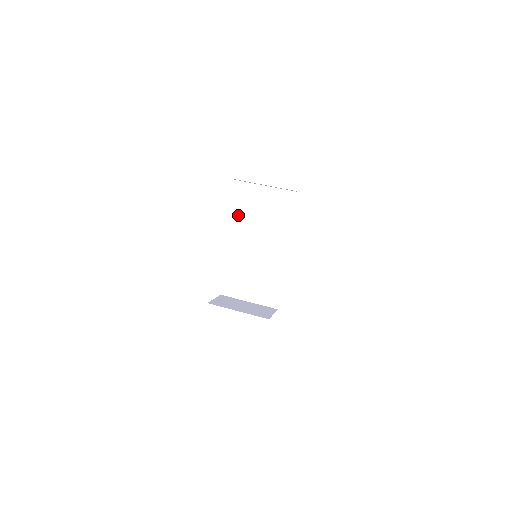
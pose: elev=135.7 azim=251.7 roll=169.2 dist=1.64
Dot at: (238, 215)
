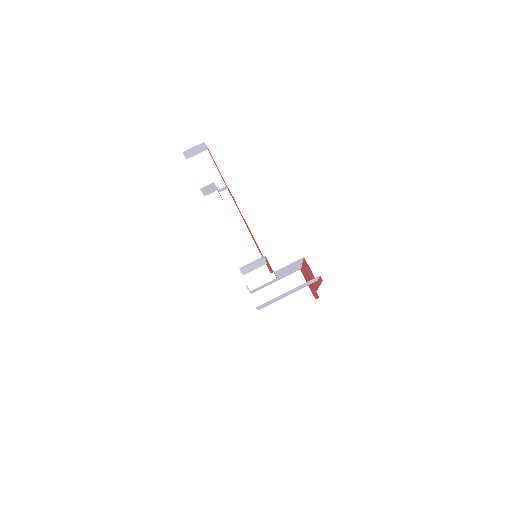
Dot at: occluded
